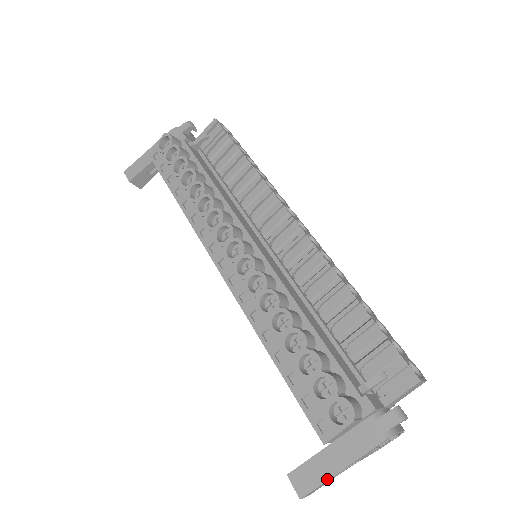
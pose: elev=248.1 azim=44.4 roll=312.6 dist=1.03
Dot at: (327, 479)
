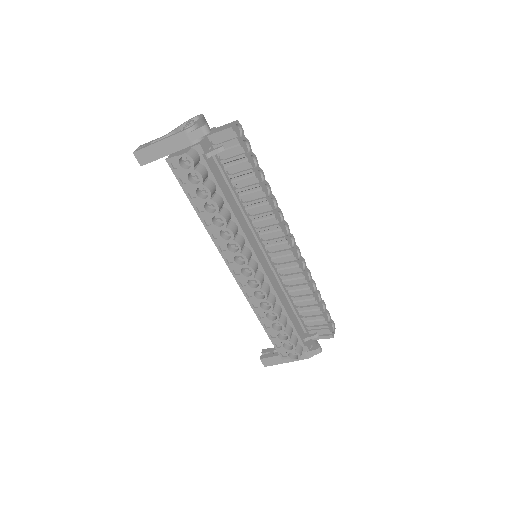
Dot at: occluded
